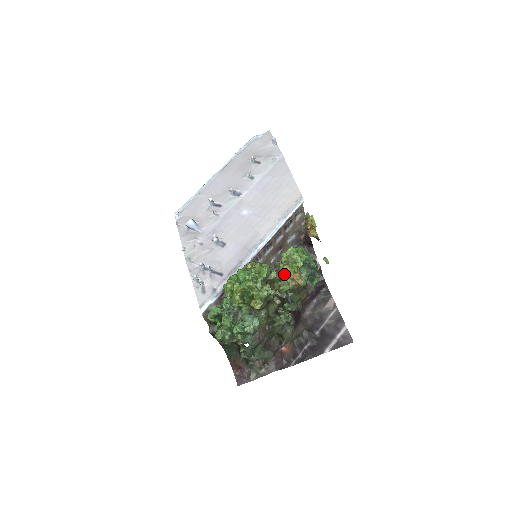
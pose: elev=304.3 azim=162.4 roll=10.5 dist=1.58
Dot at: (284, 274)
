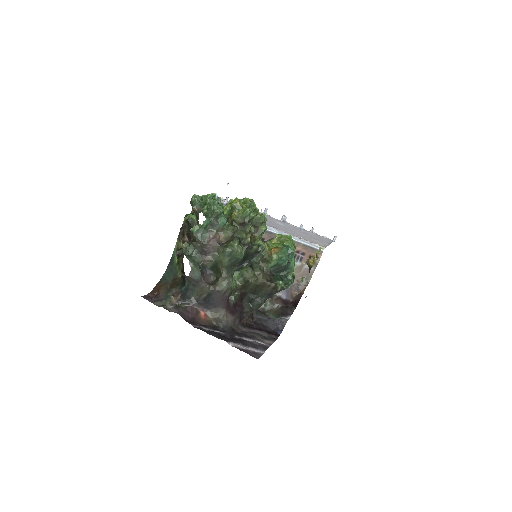
Dot at: (269, 241)
